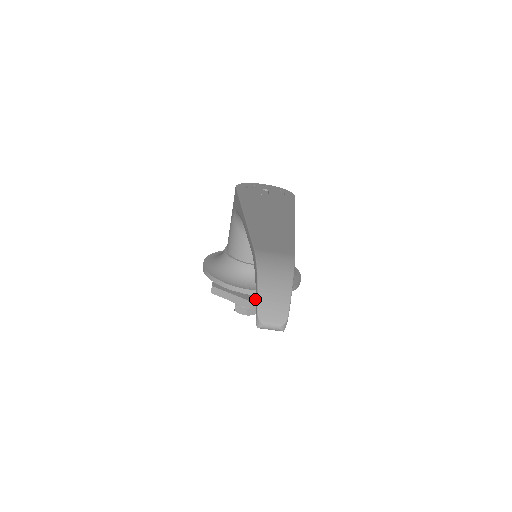
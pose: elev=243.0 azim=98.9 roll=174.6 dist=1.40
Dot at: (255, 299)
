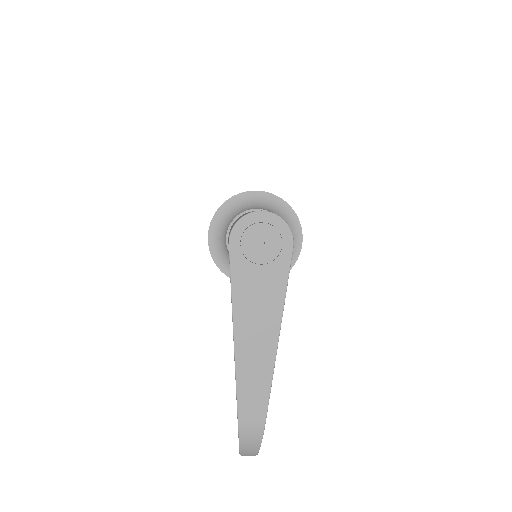
Dot at: occluded
